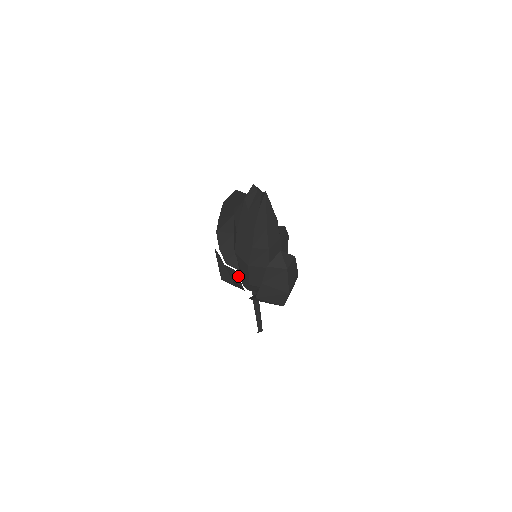
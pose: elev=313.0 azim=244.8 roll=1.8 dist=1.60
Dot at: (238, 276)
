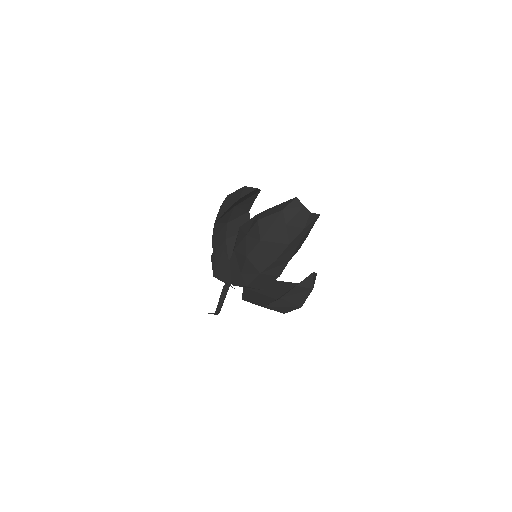
Dot at: occluded
